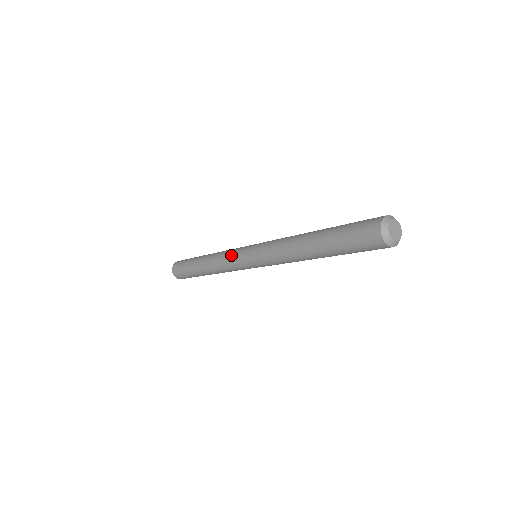
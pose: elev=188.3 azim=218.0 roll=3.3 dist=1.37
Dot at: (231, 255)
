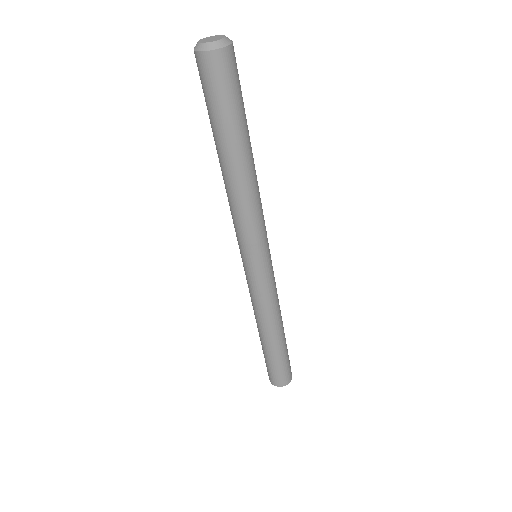
Dot at: occluded
